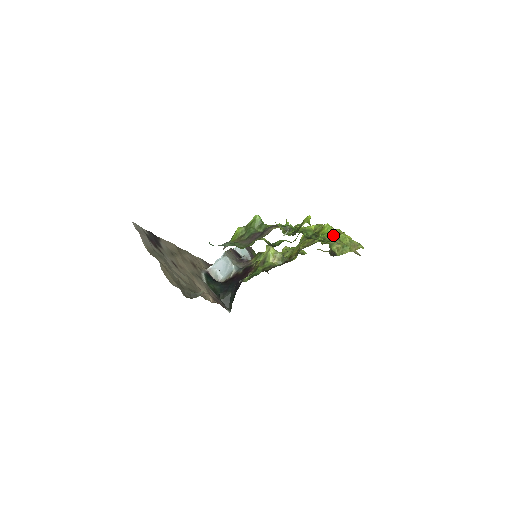
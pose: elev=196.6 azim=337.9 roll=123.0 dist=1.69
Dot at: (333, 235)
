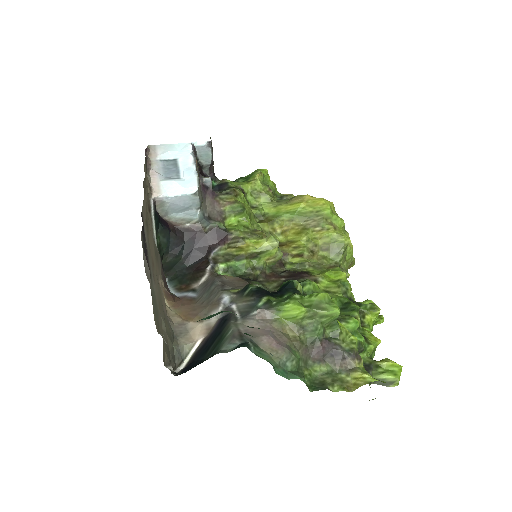
Dot at: (346, 253)
